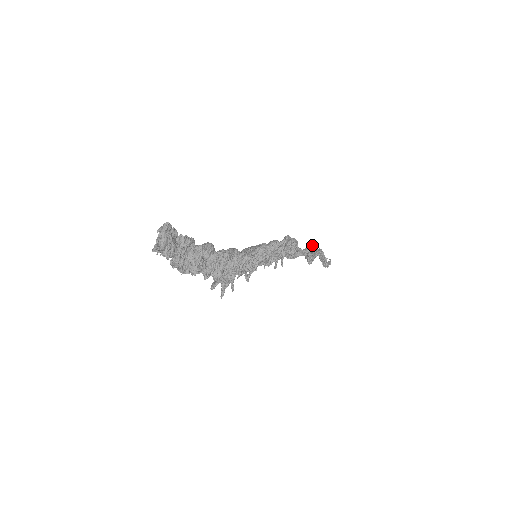
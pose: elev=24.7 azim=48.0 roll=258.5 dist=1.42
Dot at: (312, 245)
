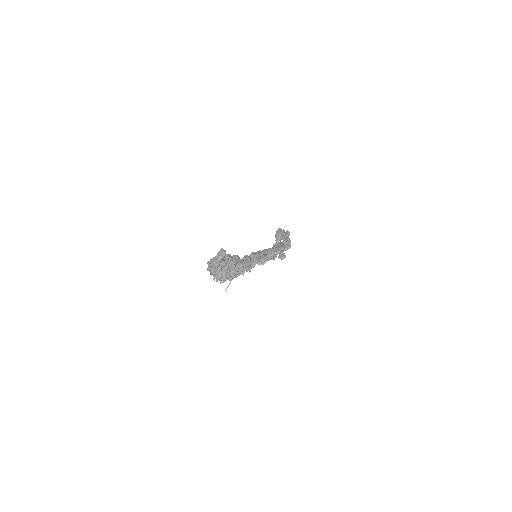
Dot at: occluded
